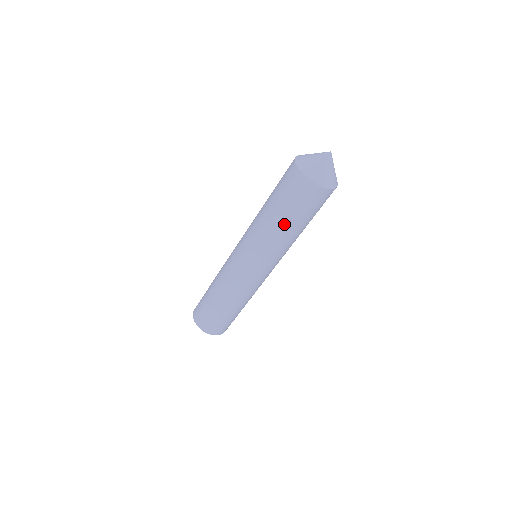
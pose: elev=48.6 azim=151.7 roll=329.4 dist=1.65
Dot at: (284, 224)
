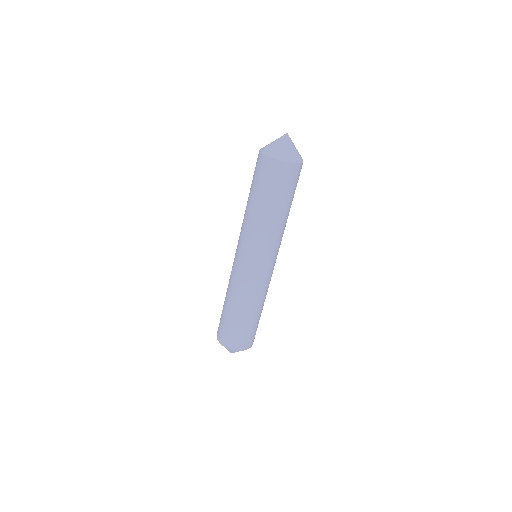
Dot at: (260, 207)
